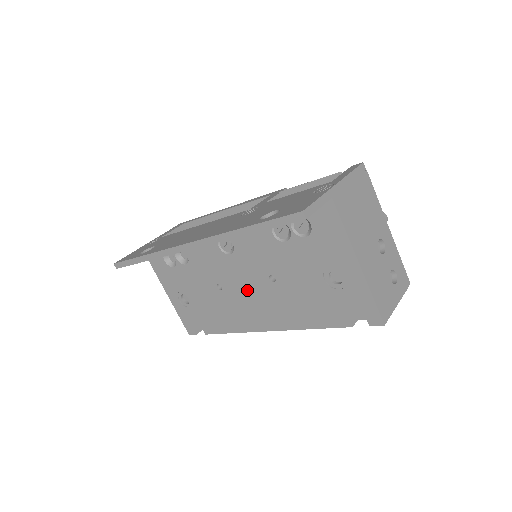
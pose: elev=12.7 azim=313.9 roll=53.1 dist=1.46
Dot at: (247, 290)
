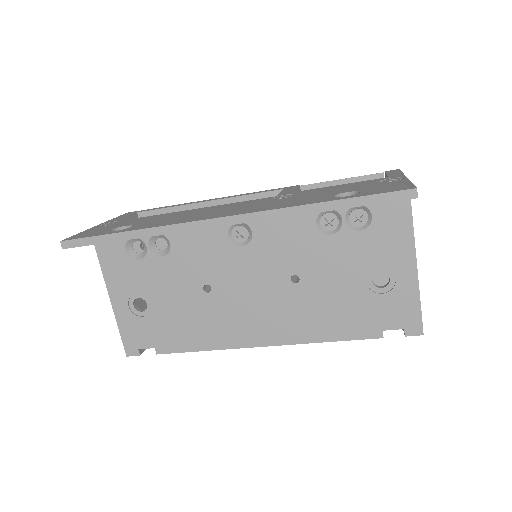
Dot at: (251, 293)
